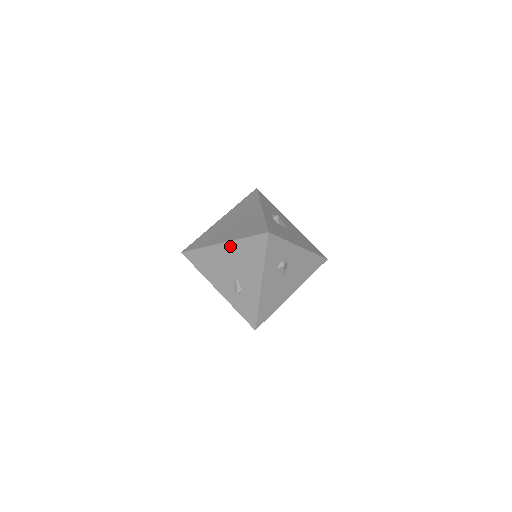
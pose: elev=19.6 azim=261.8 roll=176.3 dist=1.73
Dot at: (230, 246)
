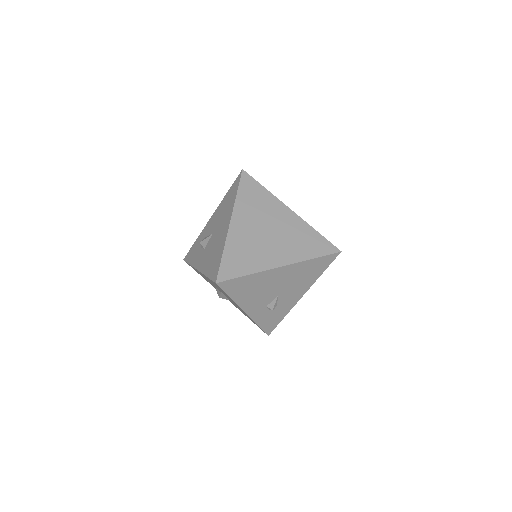
Dot at: (291, 268)
